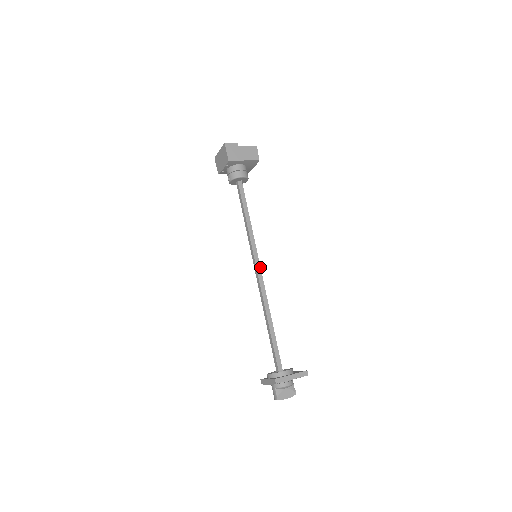
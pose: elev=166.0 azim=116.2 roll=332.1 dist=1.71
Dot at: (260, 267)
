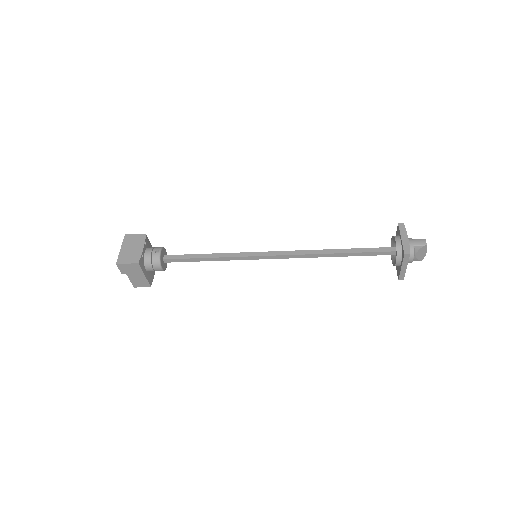
Dot at: occluded
